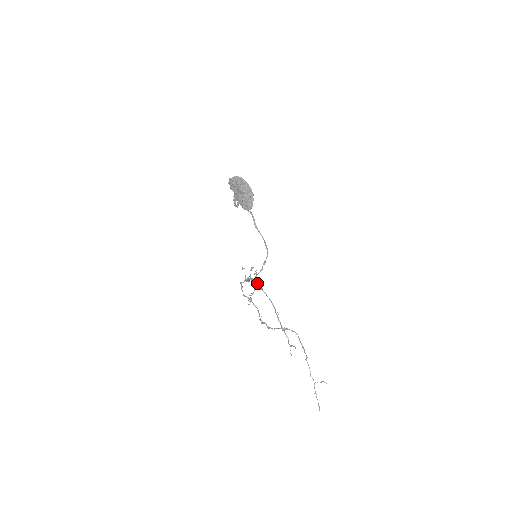
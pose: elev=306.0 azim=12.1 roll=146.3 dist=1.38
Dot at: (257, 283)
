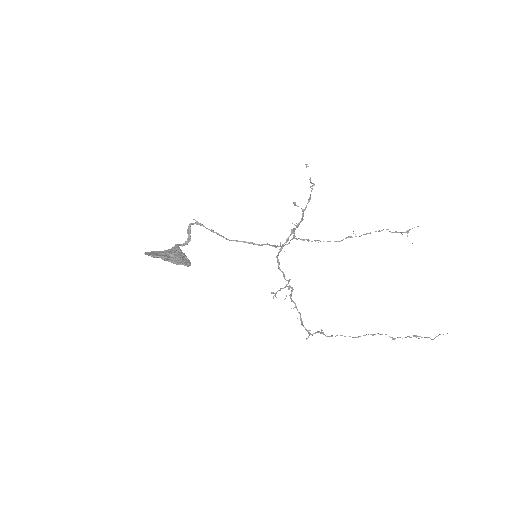
Dot at: occluded
